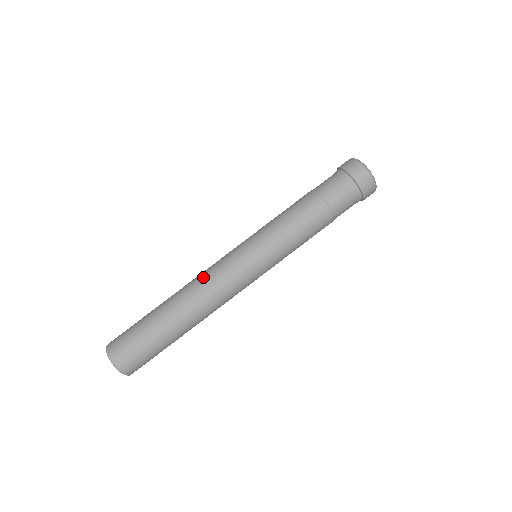
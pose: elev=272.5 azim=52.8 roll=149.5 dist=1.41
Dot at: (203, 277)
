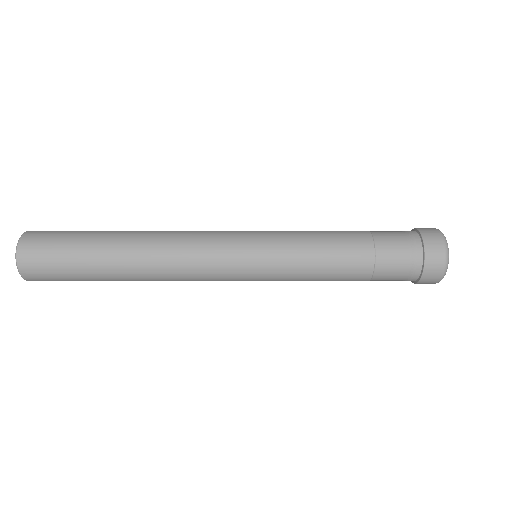
Dot at: occluded
